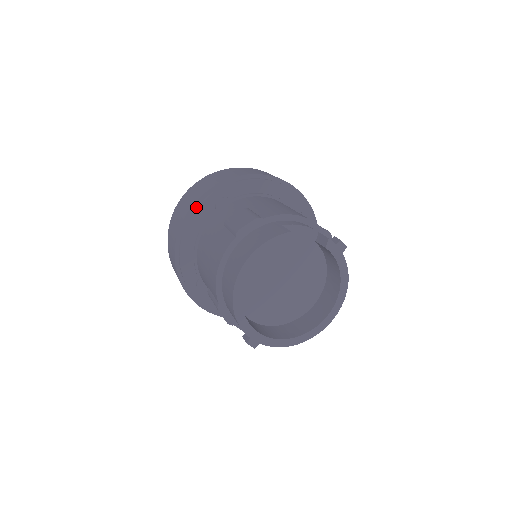
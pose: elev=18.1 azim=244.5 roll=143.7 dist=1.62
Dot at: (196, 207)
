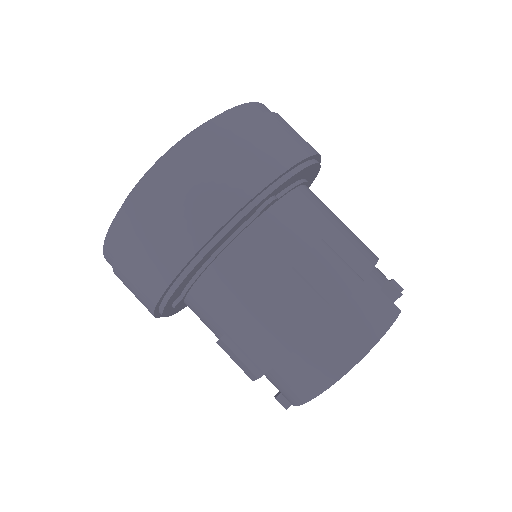
Dot at: (236, 216)
